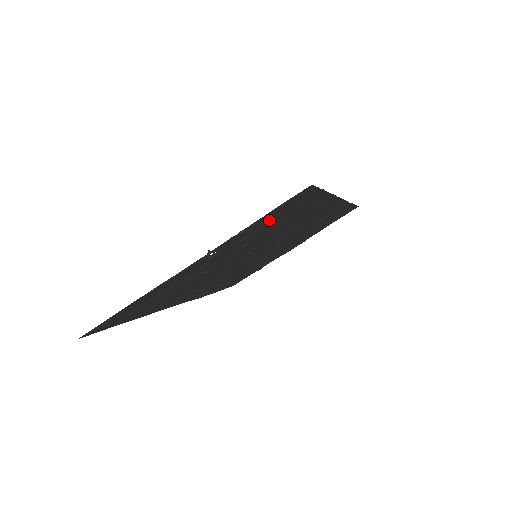
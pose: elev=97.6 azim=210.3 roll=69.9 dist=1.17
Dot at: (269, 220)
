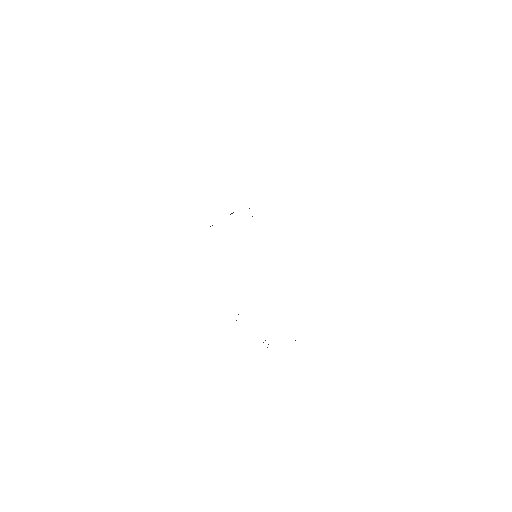
Dot at: occluded
